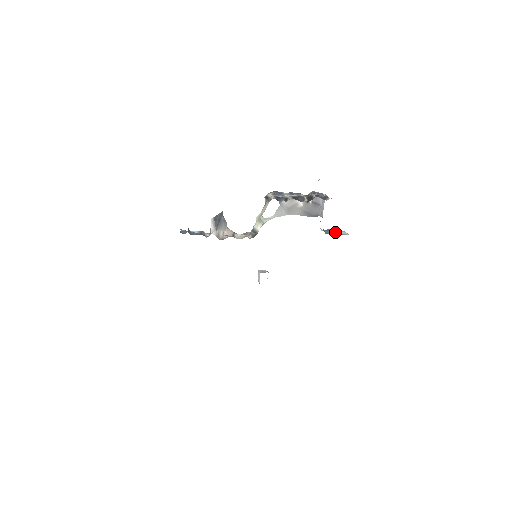
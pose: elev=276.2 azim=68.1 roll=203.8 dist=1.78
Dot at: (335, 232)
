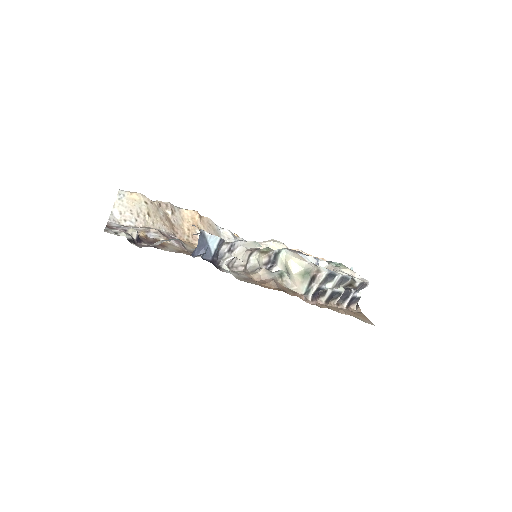
Dot at: occluded
